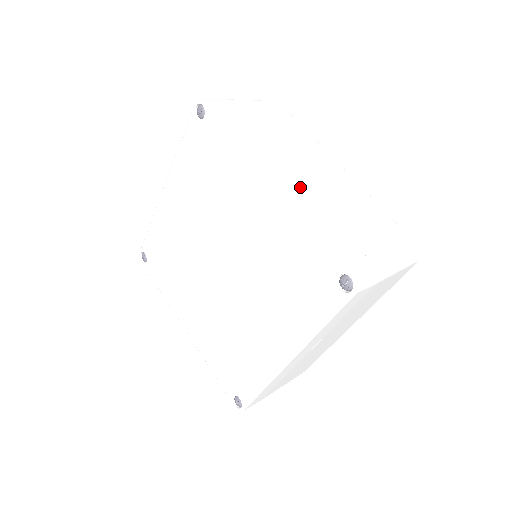
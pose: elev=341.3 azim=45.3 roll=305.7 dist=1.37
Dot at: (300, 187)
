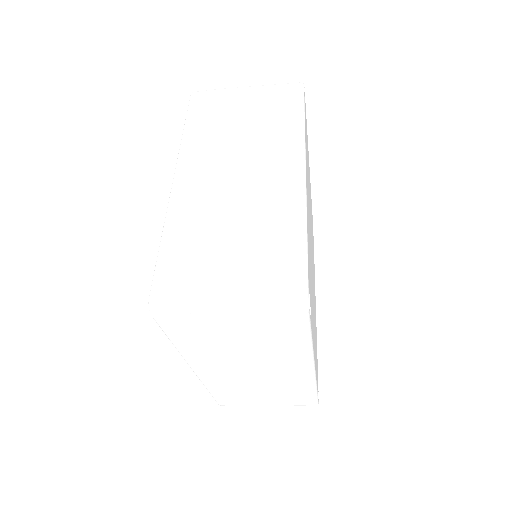
Dot at: occluded
